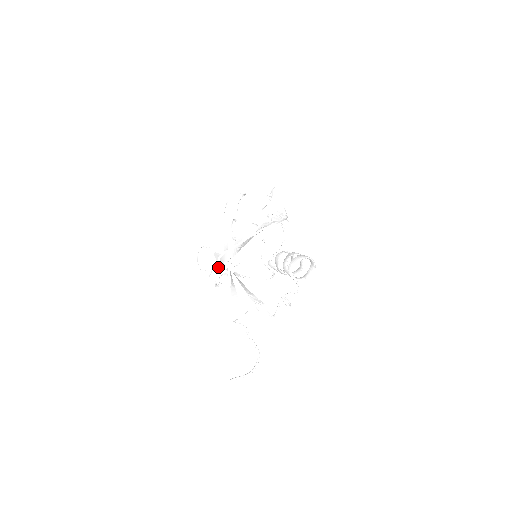
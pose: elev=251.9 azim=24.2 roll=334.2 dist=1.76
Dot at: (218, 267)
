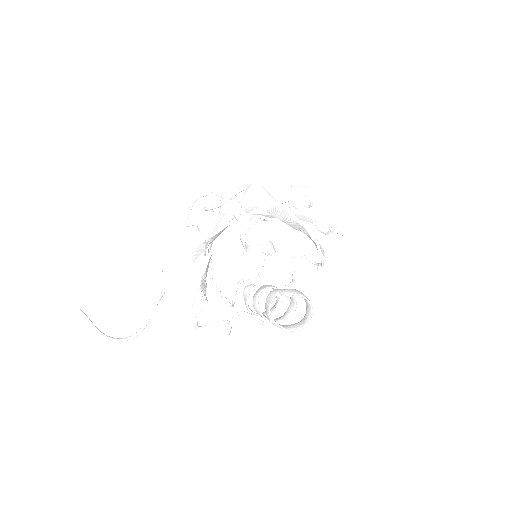
Dot at: (239, 188)
